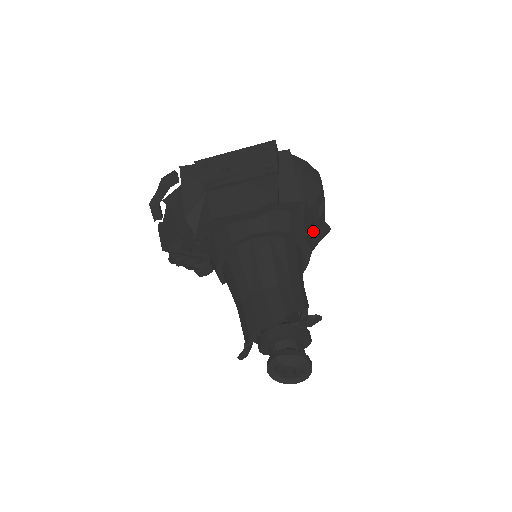
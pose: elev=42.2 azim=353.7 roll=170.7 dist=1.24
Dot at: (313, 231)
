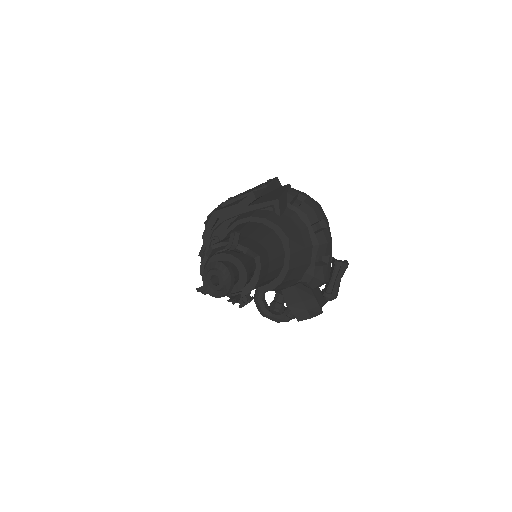
Dot at: (312, 245)
